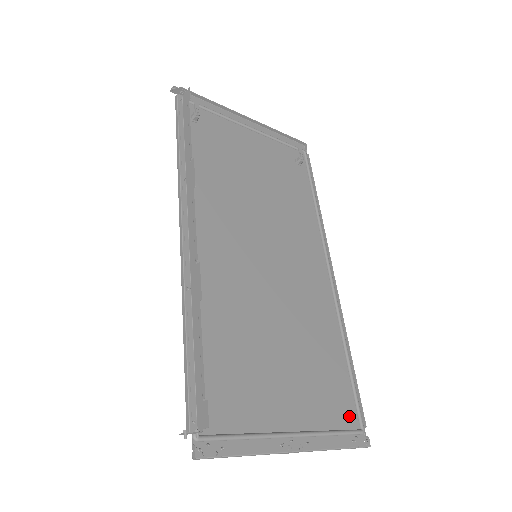
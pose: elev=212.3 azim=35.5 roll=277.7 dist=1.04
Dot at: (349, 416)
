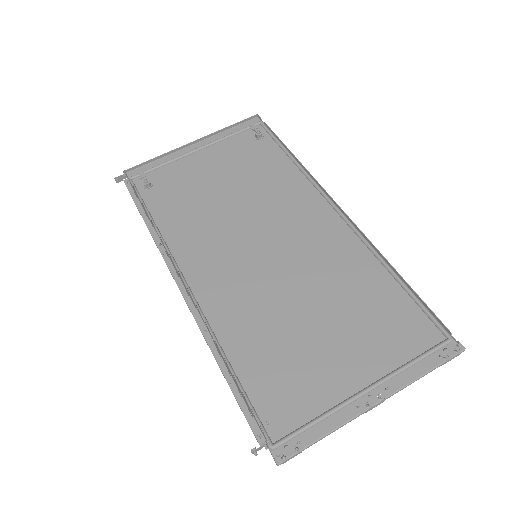
Dot at: (427, 334)
